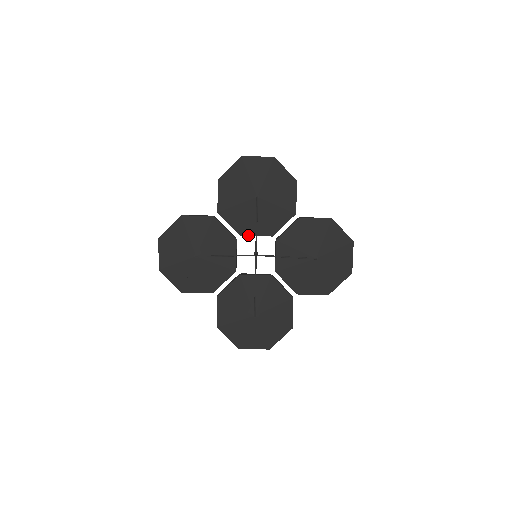
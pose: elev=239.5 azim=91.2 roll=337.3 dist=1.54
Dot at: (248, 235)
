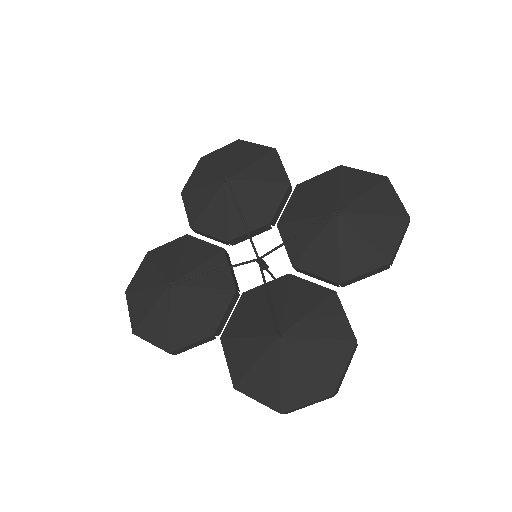
Dot at: (237, 236)
